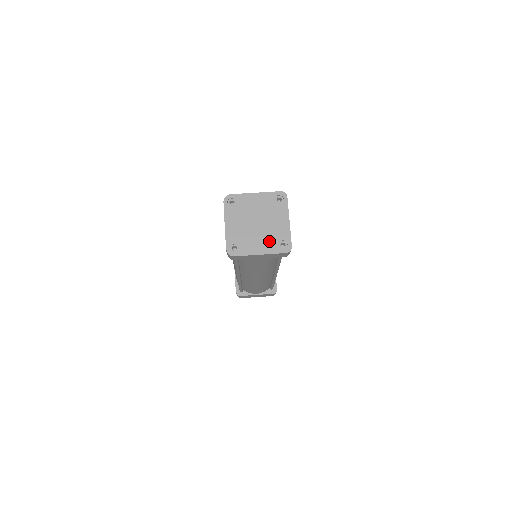
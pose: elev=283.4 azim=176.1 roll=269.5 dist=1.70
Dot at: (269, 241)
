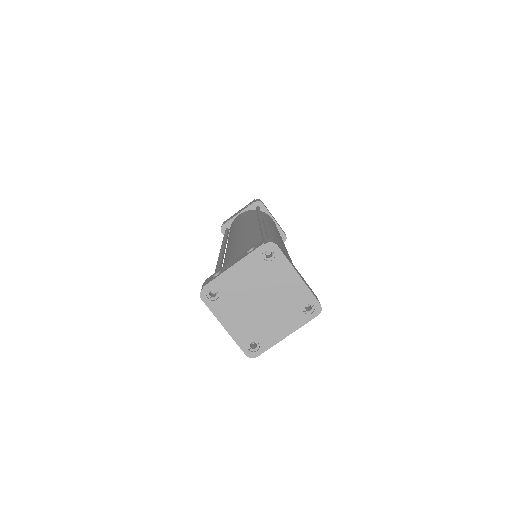
Dot at: (248, 328)
